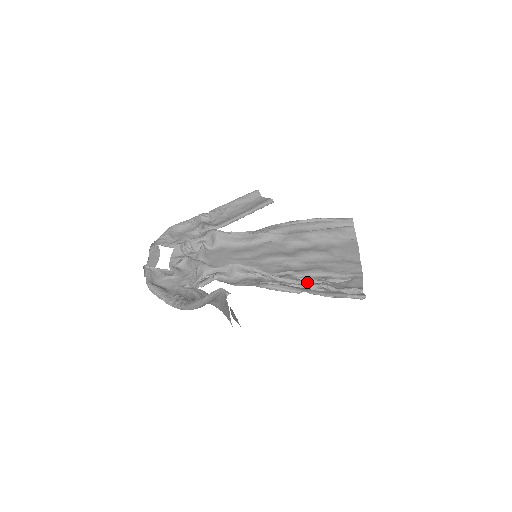
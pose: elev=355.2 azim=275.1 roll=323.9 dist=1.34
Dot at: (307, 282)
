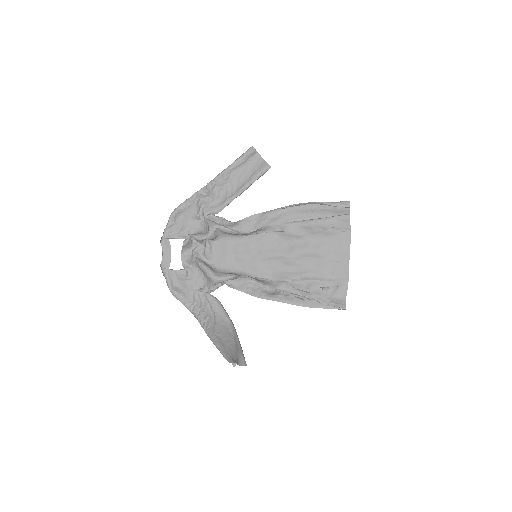
Dot at: (299, 293)
